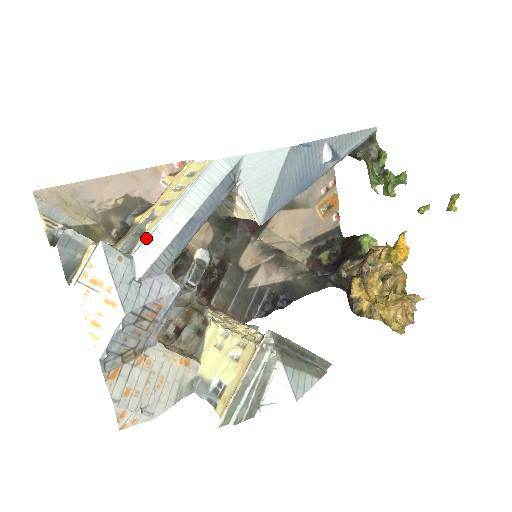
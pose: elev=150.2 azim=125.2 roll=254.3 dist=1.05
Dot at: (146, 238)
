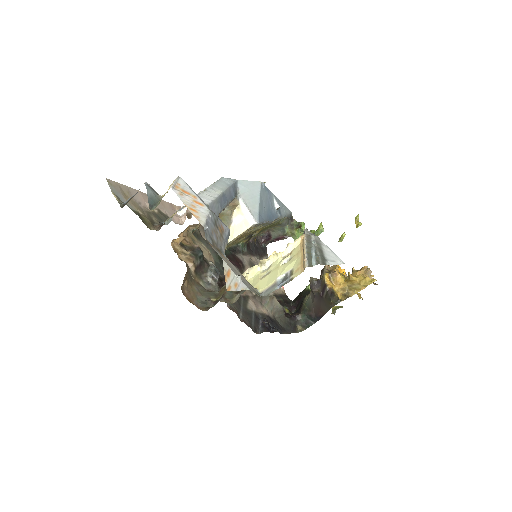
Dot at: (202, 191)
